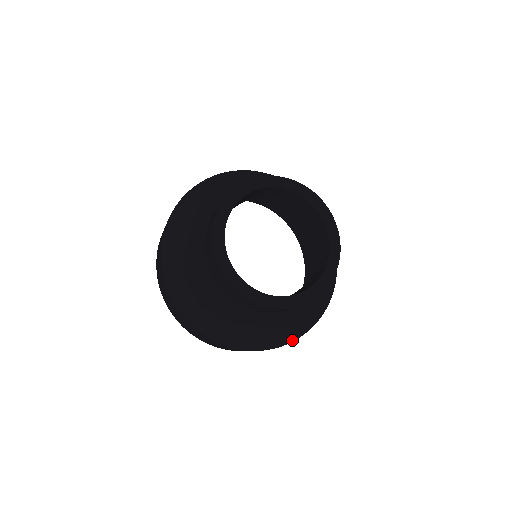
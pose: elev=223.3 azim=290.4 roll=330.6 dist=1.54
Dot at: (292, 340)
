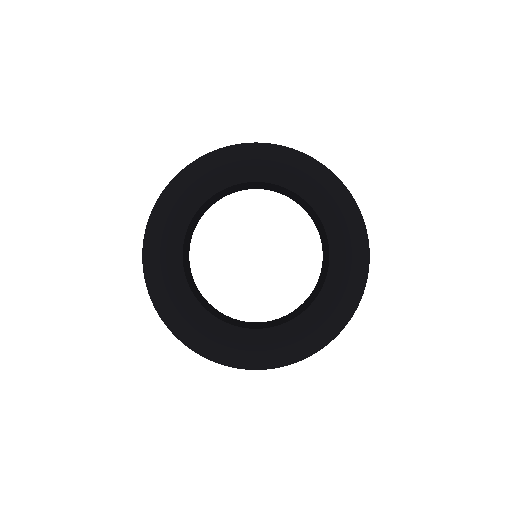
Dot at: (321, 347)
